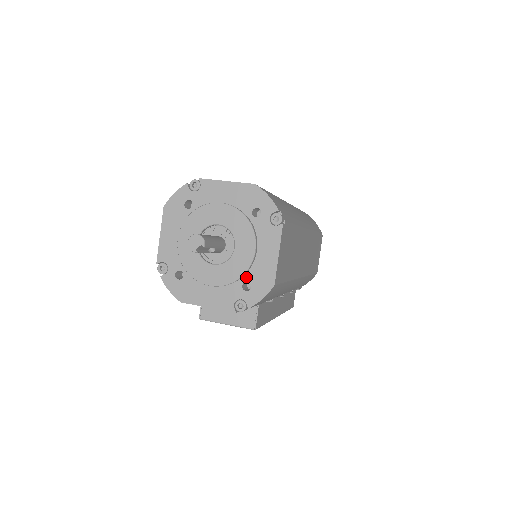
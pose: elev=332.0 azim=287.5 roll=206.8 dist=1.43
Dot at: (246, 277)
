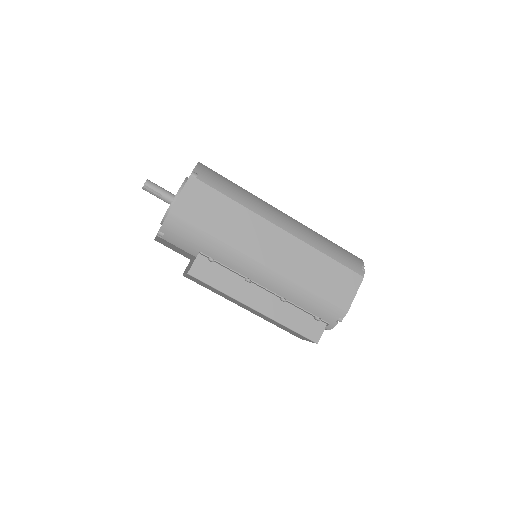
Dot at: occluded
